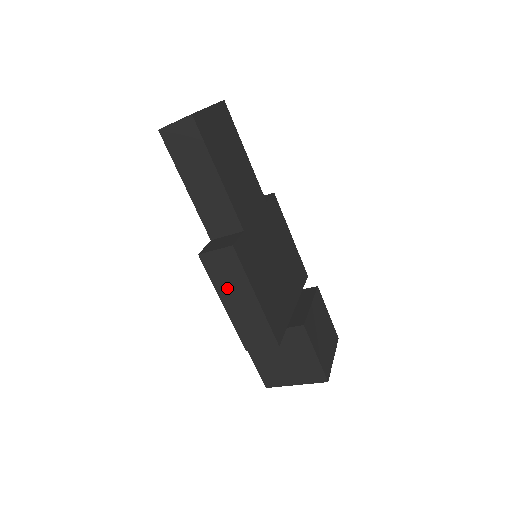
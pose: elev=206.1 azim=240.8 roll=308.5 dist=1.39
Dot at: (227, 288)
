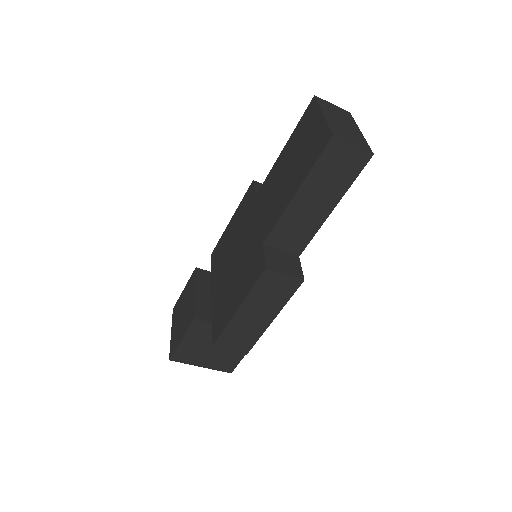
Dot at: (258, 302)
